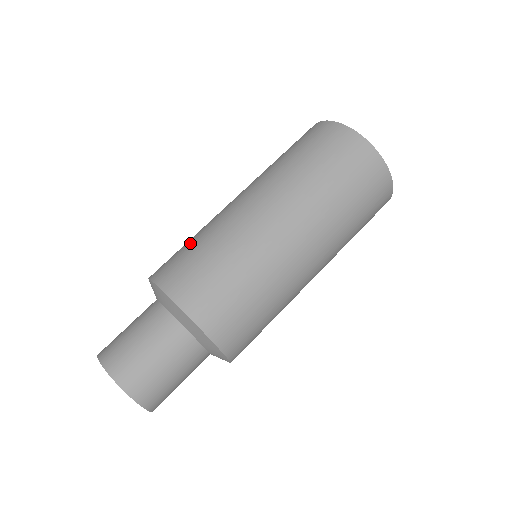
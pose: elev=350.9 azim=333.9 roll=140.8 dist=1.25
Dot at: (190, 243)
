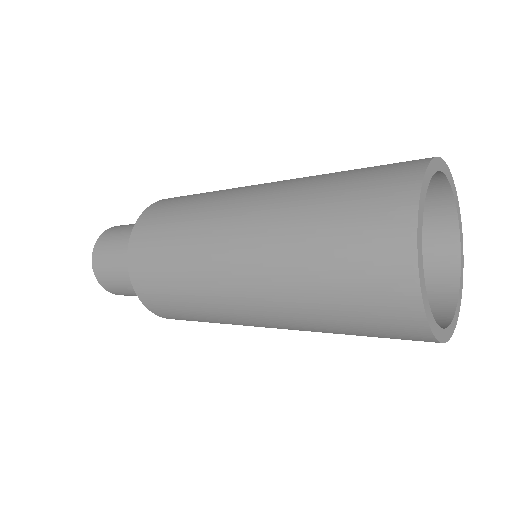
Dot at: (179, 211)
